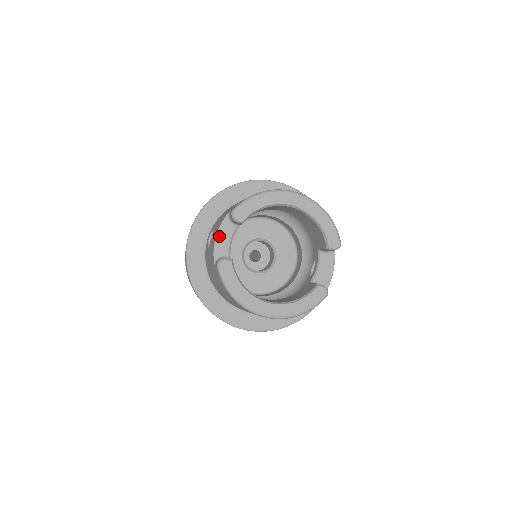
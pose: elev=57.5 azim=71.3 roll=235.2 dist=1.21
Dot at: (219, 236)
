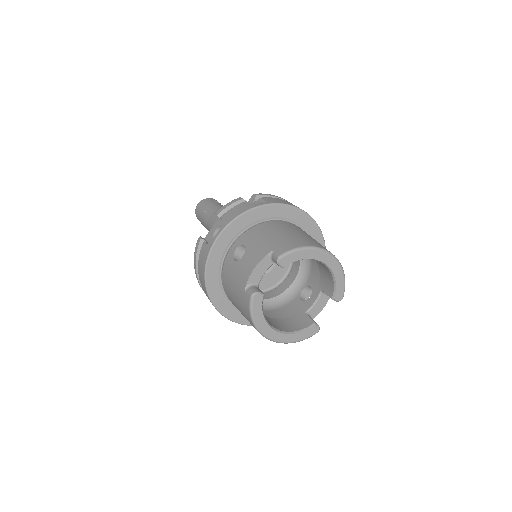
Dot at: (257, 268)
